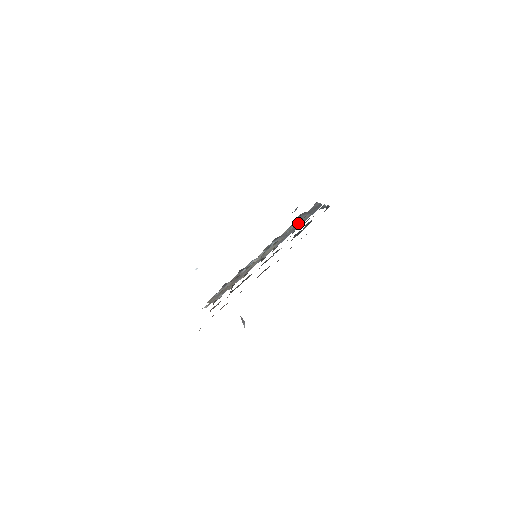
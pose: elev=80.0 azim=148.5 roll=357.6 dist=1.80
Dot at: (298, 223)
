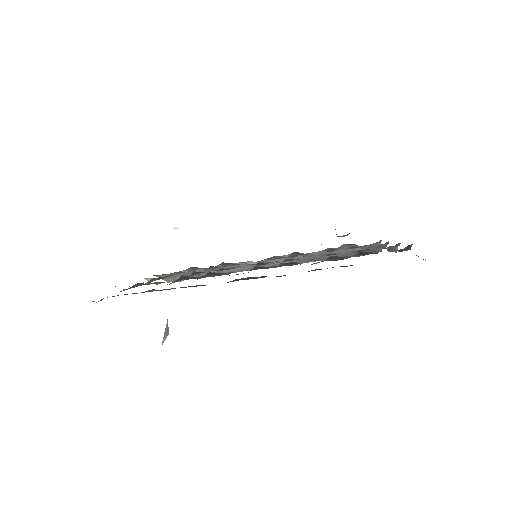
Dot at: (340, 251)
